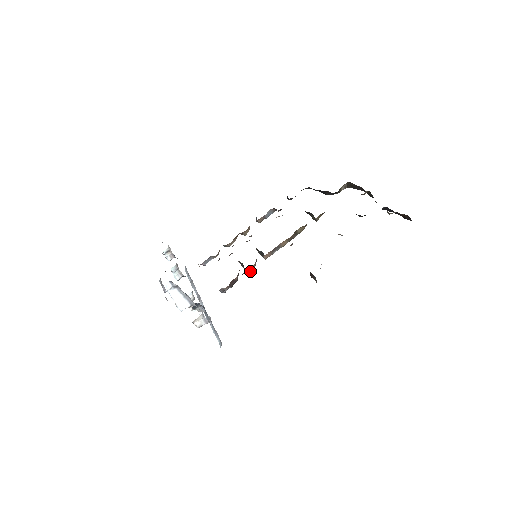
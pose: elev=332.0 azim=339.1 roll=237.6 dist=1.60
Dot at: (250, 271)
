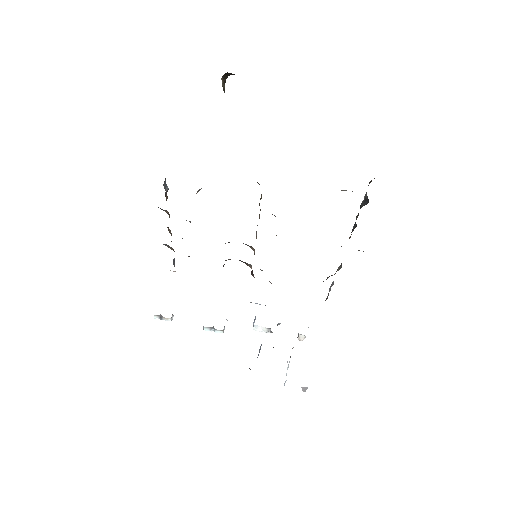
Dot at: (254, 254)
